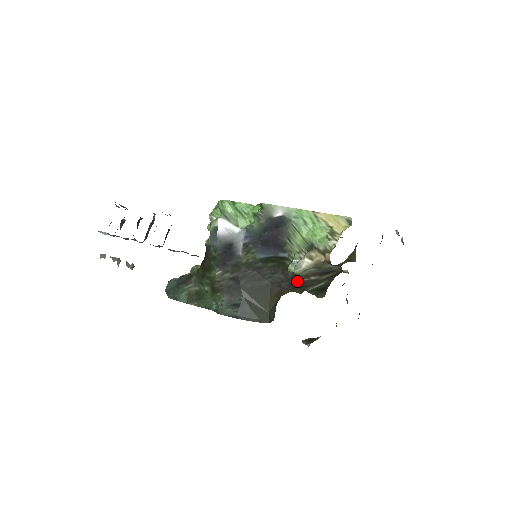
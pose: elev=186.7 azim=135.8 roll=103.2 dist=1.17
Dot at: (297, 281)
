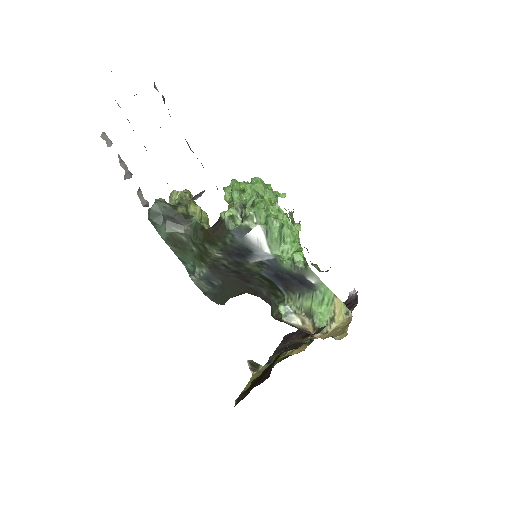
Dot at: (275, 312)
